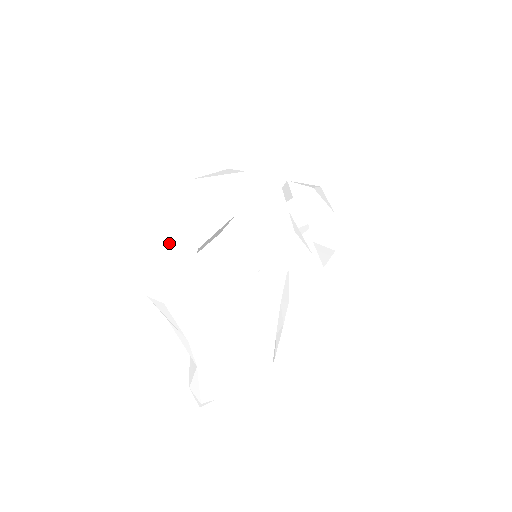
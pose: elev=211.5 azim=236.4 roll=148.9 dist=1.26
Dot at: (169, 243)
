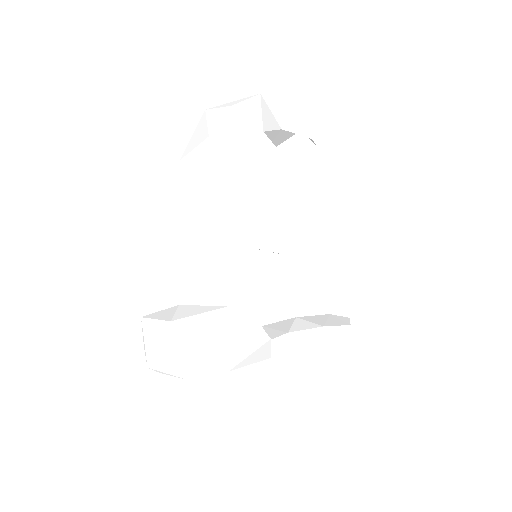
Dot at: occluded
